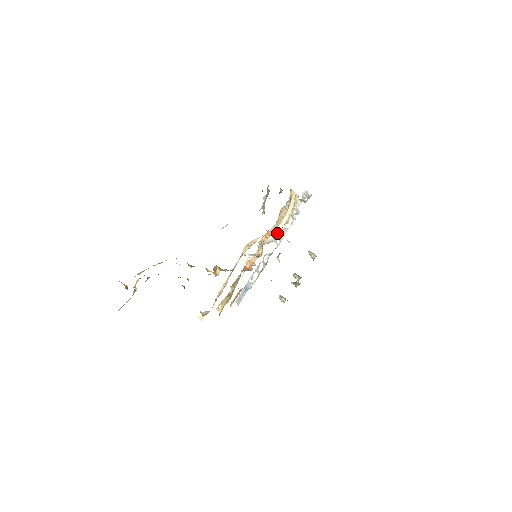
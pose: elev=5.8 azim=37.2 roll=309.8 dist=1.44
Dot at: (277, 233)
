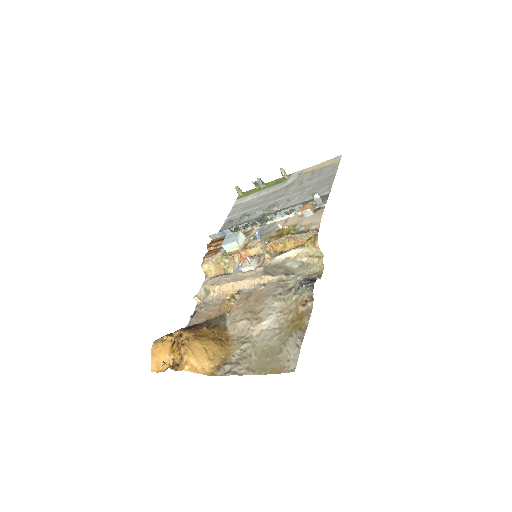
Dot at: (286, 257)
